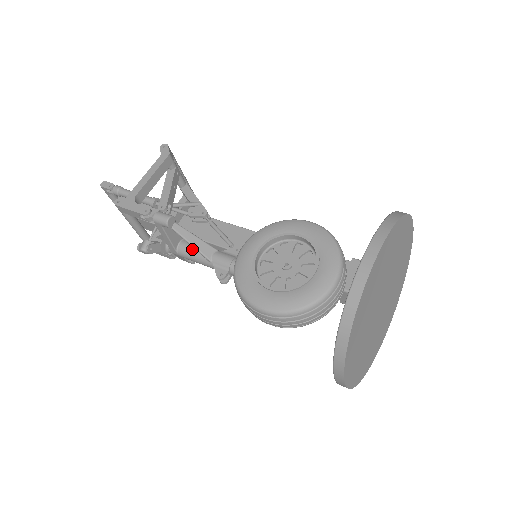
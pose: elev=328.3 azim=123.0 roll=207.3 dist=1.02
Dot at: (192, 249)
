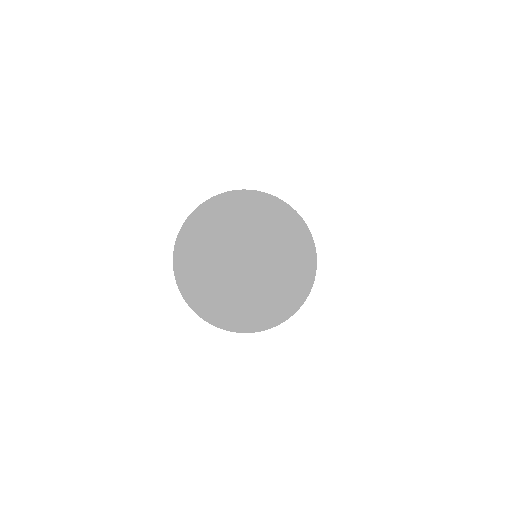
Dot at: occluded
